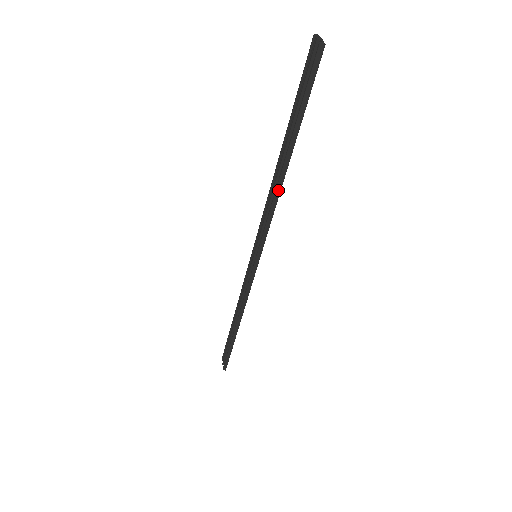
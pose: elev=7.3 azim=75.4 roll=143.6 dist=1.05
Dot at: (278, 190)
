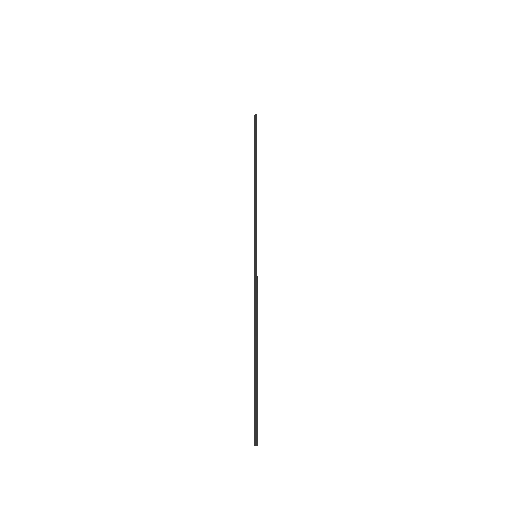
Dot at: (255, 189)
